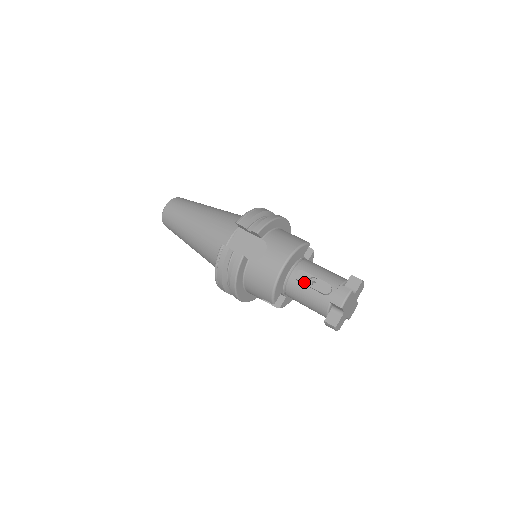
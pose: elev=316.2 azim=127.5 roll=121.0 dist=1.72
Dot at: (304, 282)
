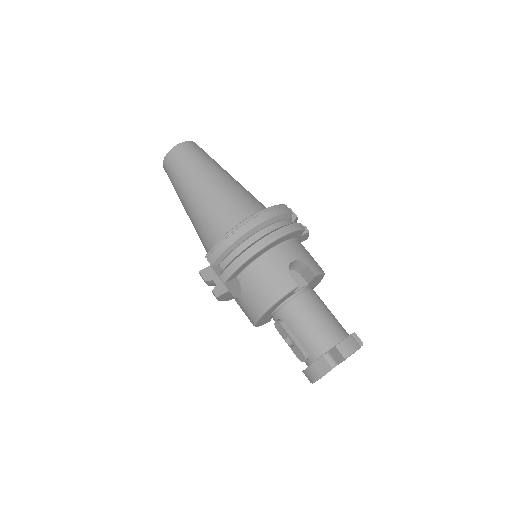
Dot at: (282, 336)
